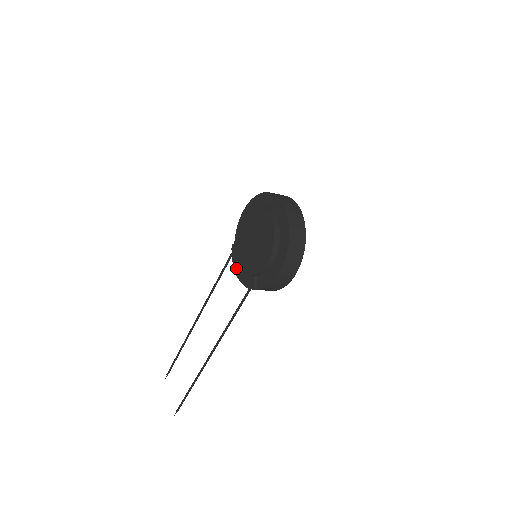
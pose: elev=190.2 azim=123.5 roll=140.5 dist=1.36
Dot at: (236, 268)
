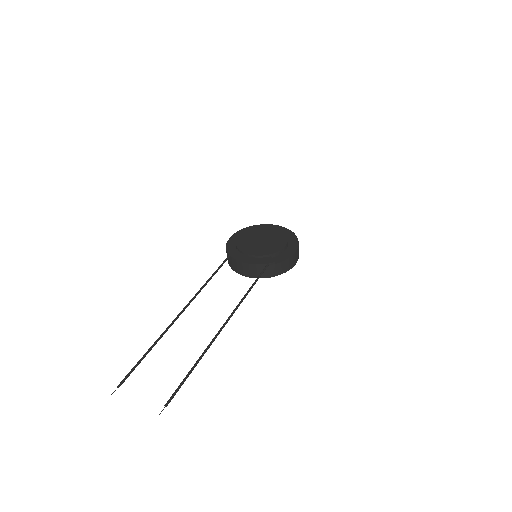
Dot at: (242, 259)
